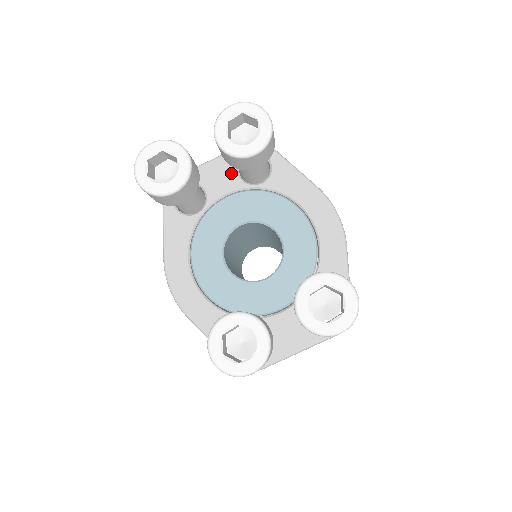
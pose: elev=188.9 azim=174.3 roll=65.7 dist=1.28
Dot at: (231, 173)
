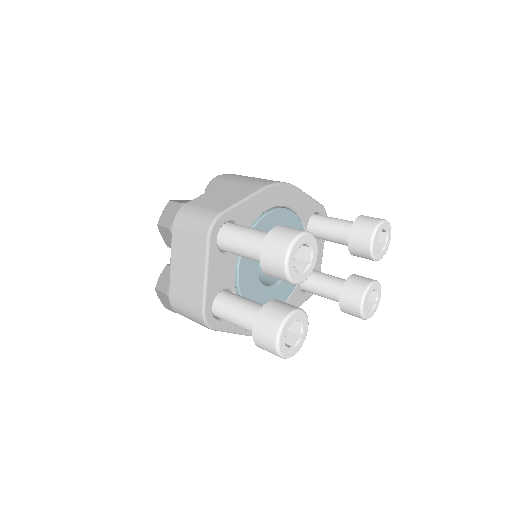
Dot at: (224, 261)
